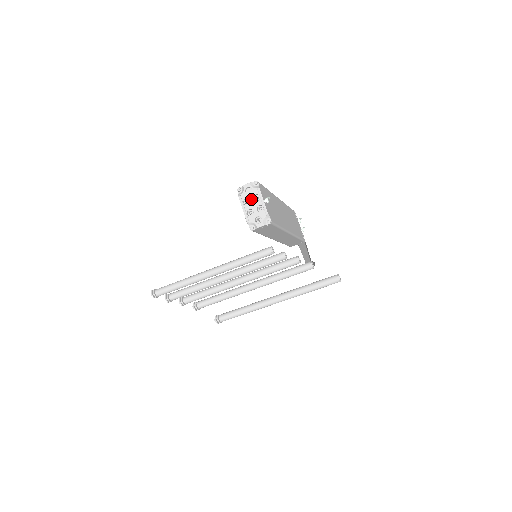
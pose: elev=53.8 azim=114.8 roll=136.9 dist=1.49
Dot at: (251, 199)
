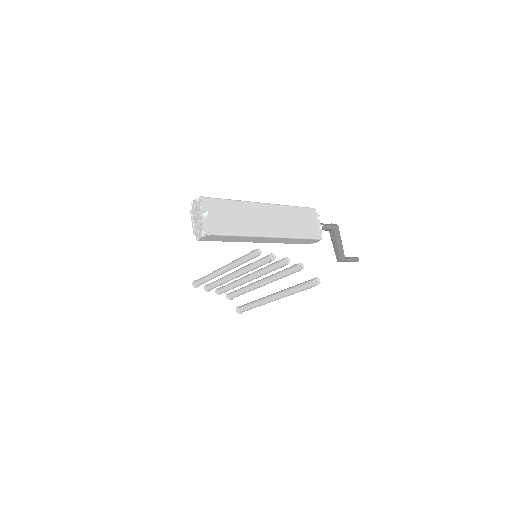
Dot at: (196, 213)
